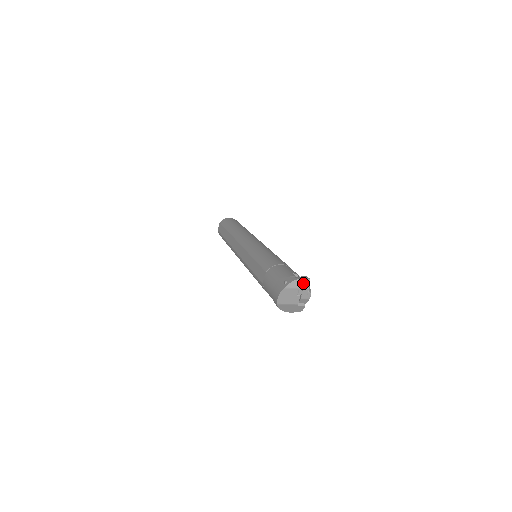
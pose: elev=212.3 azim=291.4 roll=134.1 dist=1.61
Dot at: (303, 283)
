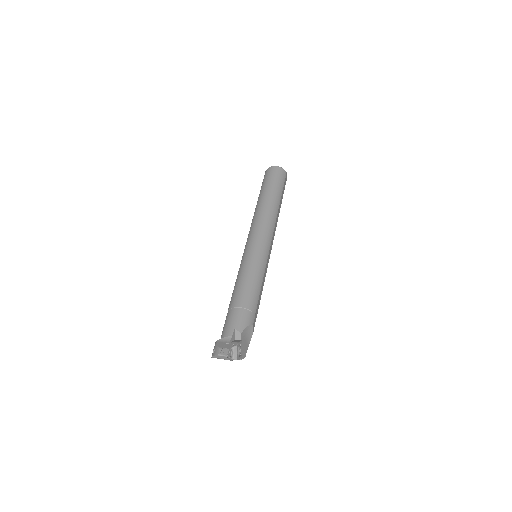
Dot at: (224, 356)
